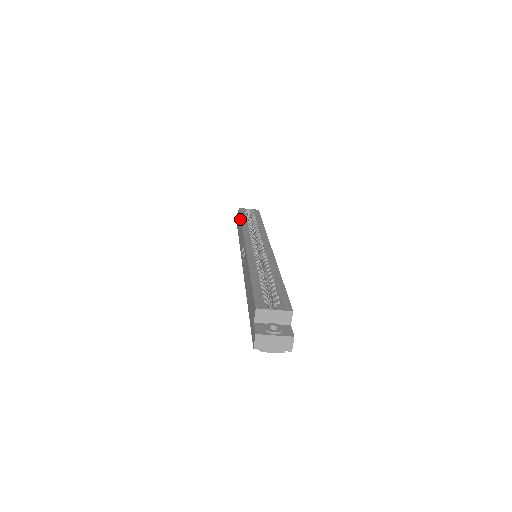
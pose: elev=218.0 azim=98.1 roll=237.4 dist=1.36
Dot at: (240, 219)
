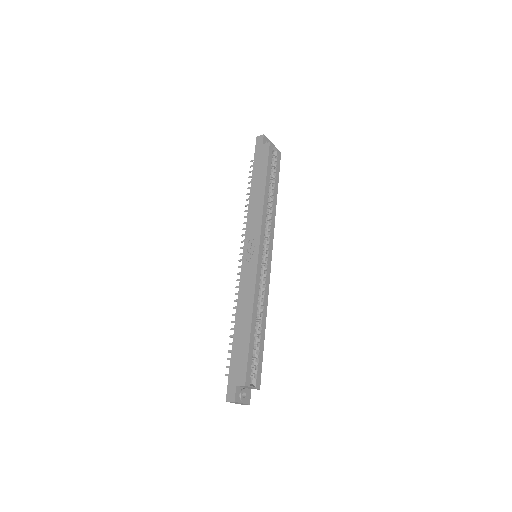
Dot at: (266, 180)
